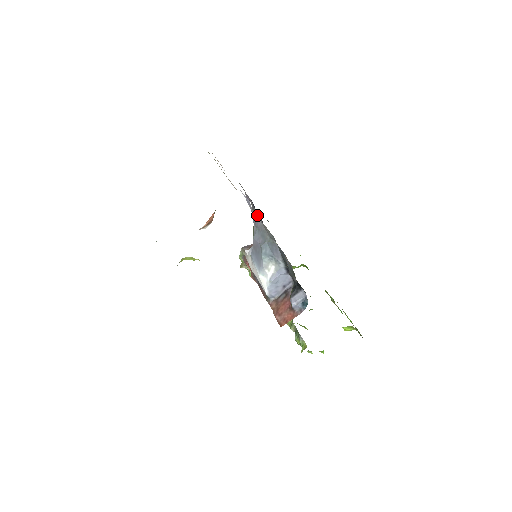
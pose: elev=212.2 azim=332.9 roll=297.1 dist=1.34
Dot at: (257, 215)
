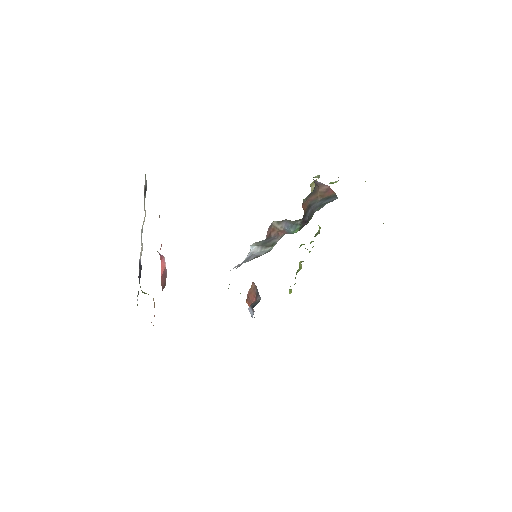
Dot at: occluded
